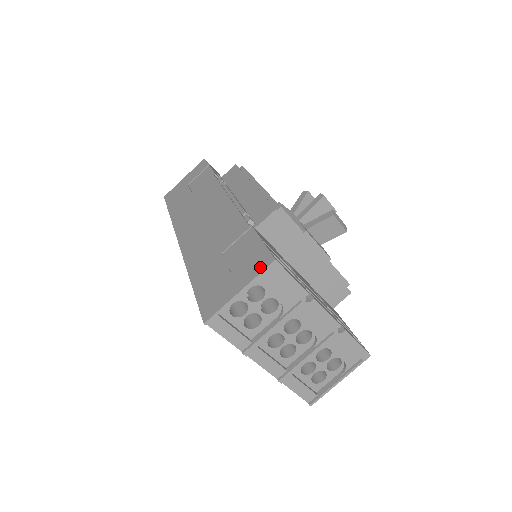
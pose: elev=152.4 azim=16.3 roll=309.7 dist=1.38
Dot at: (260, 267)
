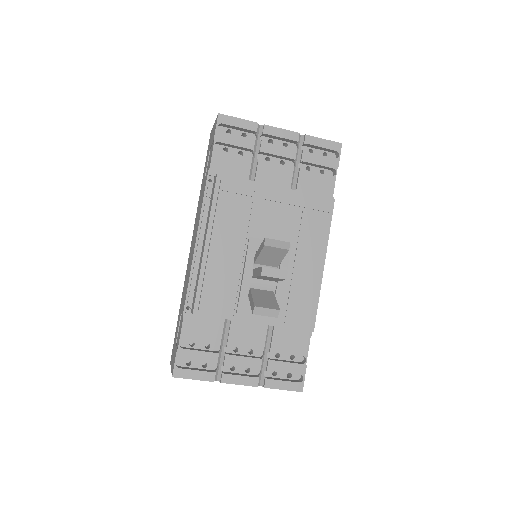
Dot at: (172, 369)
